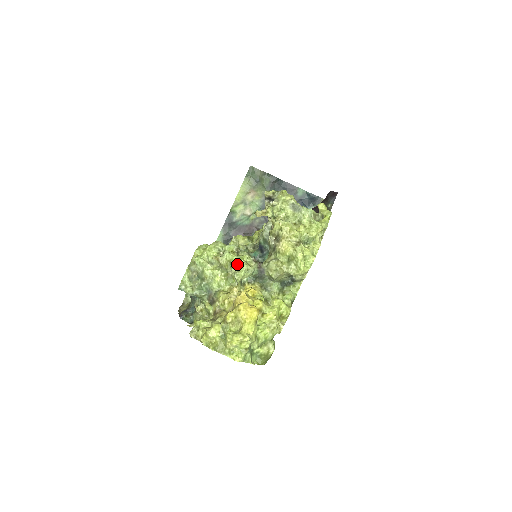
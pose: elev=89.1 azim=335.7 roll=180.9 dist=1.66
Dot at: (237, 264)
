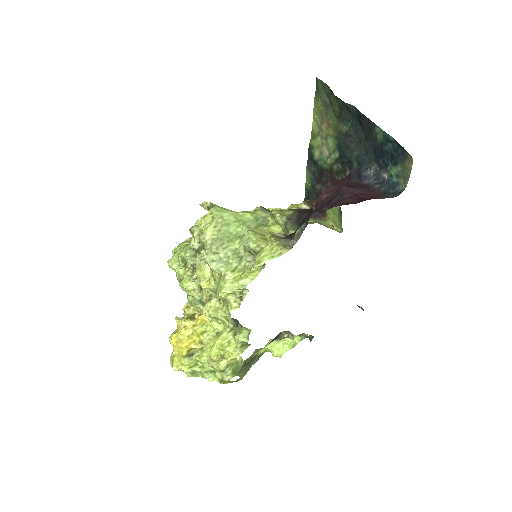
Dot at: (183, 287)
